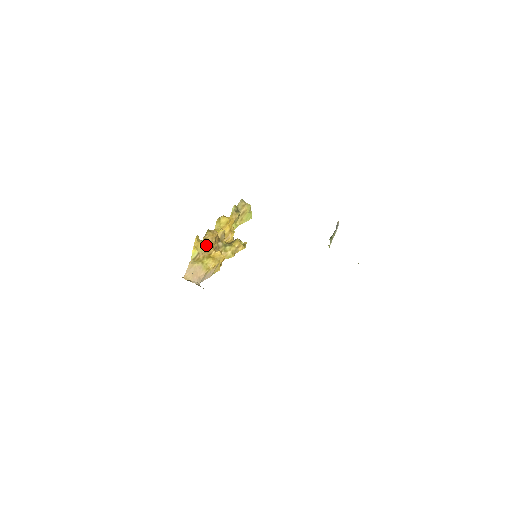
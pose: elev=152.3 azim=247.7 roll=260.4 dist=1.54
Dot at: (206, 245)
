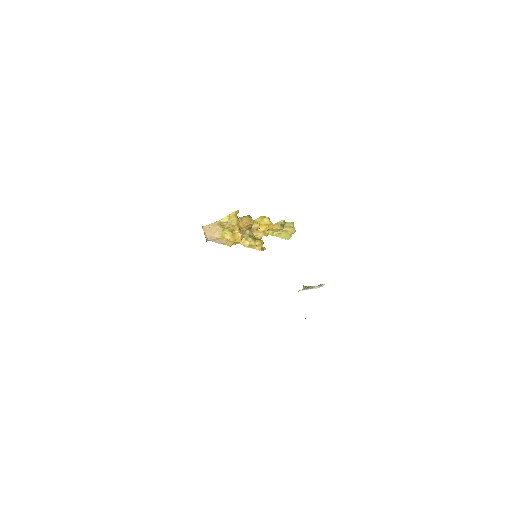
Dot at: (238, 222)
